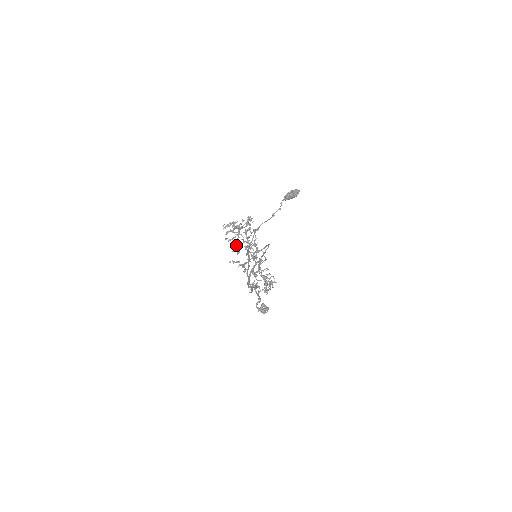
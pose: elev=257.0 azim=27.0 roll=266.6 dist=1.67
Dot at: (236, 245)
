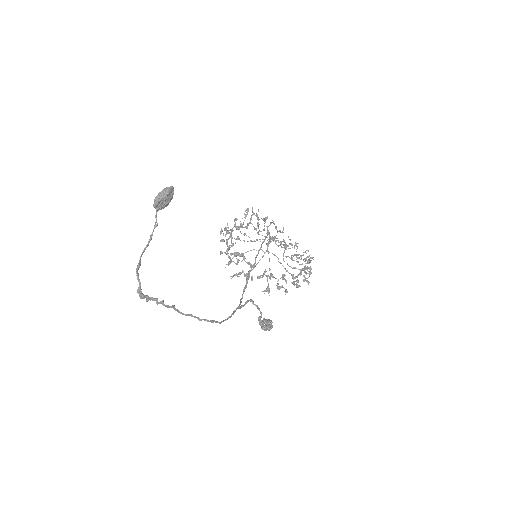
Dot at: occluded
